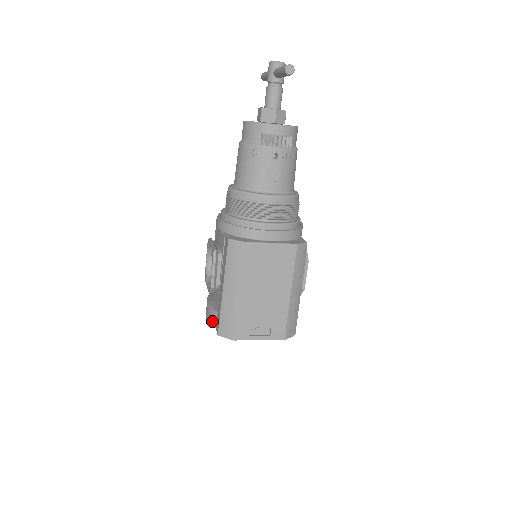
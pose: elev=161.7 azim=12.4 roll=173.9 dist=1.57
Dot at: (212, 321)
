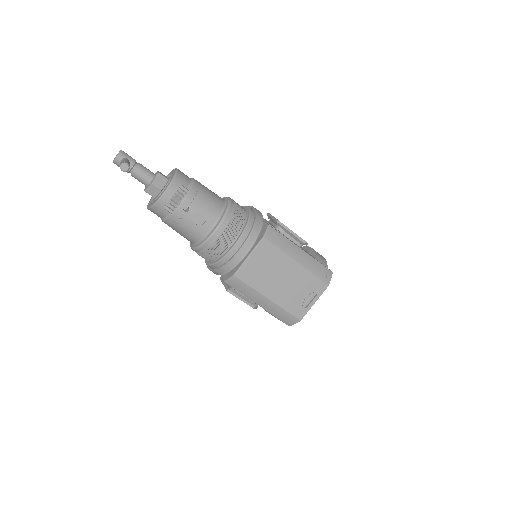
Dot at: occluded
